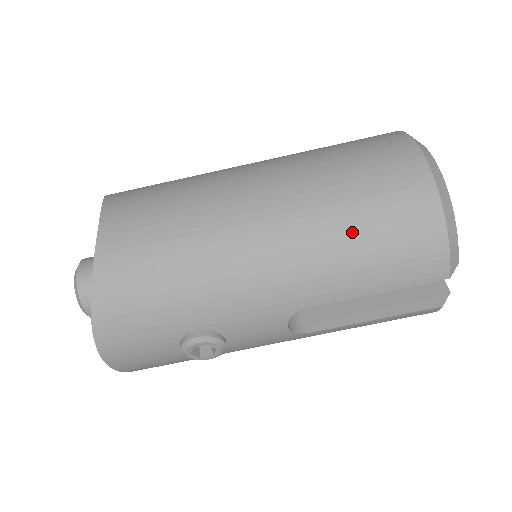
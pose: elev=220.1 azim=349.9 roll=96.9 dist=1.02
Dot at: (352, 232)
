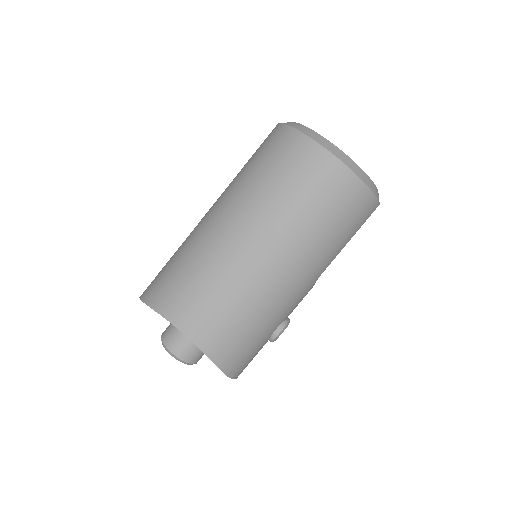
Dot at: (327, 231)
